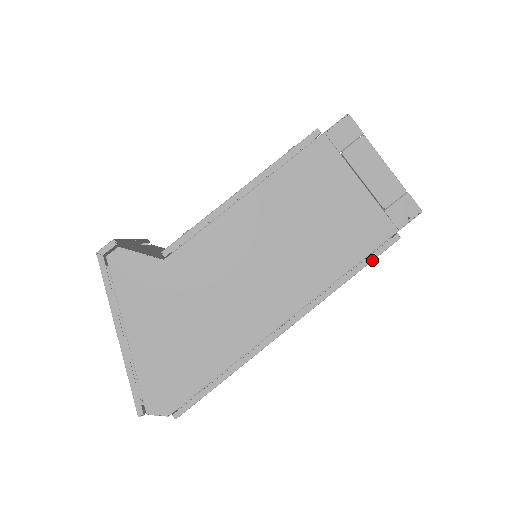
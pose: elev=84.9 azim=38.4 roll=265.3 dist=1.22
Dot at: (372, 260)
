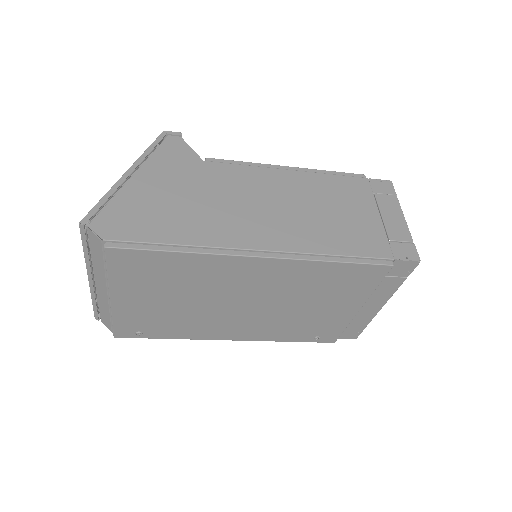
Dot at: (361, 263)
